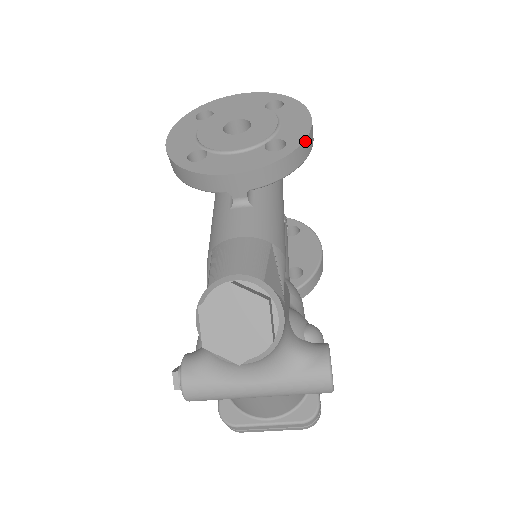
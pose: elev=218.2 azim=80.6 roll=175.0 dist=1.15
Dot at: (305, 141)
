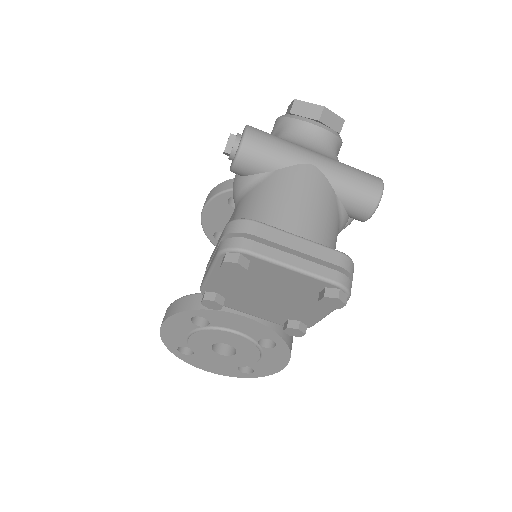
Dot at: occluded
